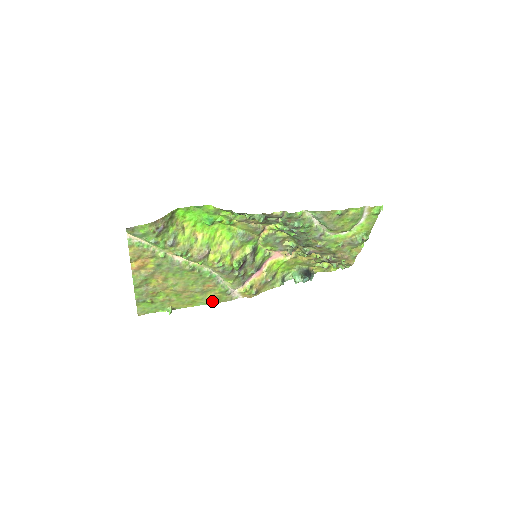
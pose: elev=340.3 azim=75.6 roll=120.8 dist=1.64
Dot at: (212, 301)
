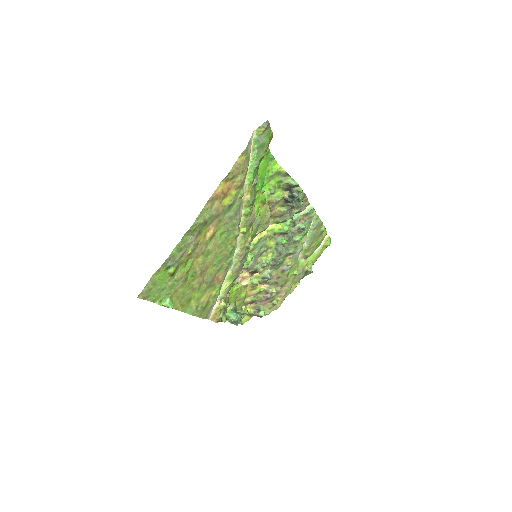
Dot at: (198, 309)
